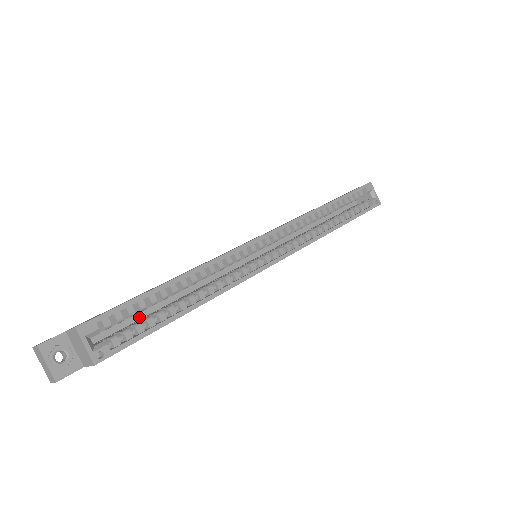
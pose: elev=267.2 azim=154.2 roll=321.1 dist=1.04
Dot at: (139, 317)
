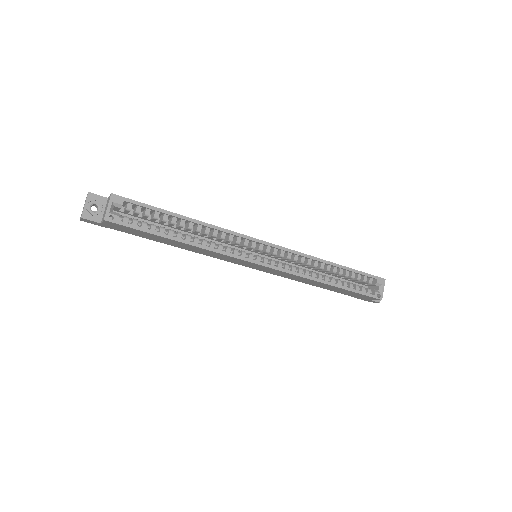
Dot at: occluded
